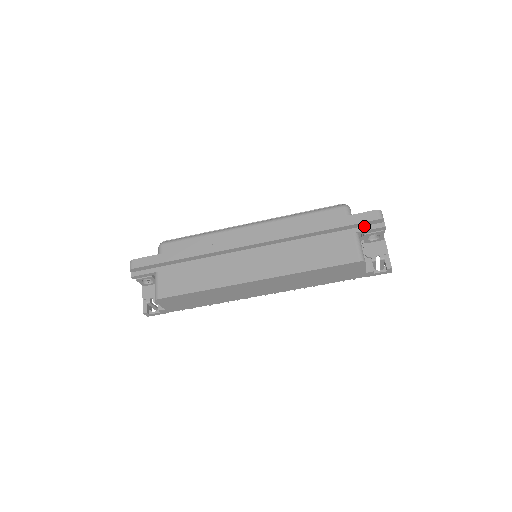
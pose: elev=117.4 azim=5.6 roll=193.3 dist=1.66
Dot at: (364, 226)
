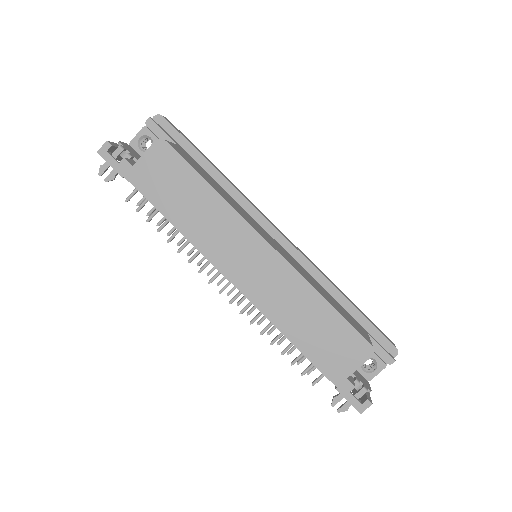
Dot at: (377, 340)
